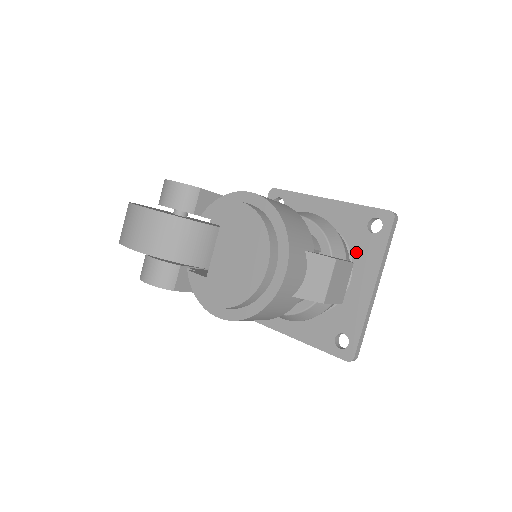
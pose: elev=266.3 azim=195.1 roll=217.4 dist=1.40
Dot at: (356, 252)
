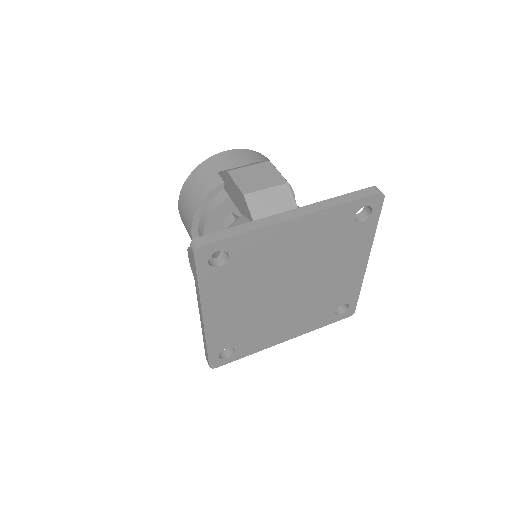
Dot at: occluded
